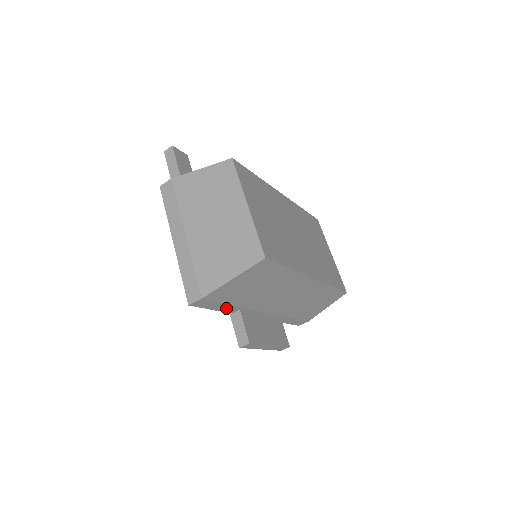
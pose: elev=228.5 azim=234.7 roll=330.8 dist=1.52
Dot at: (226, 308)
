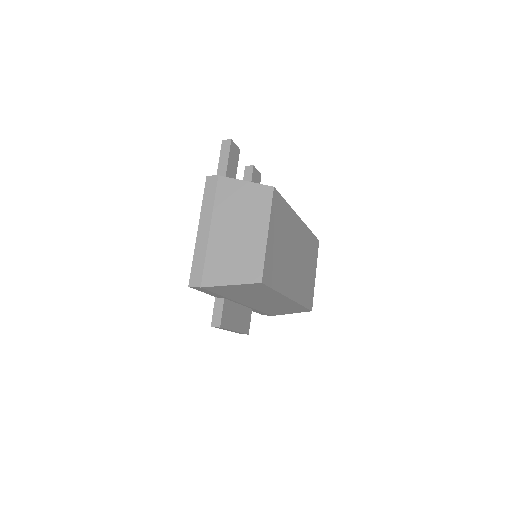
Dot at: (215, 295)
